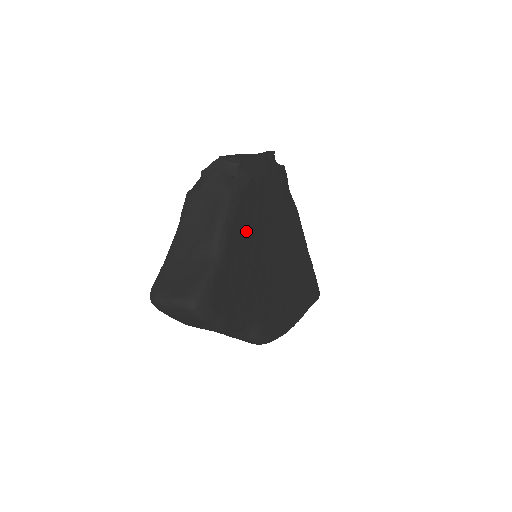
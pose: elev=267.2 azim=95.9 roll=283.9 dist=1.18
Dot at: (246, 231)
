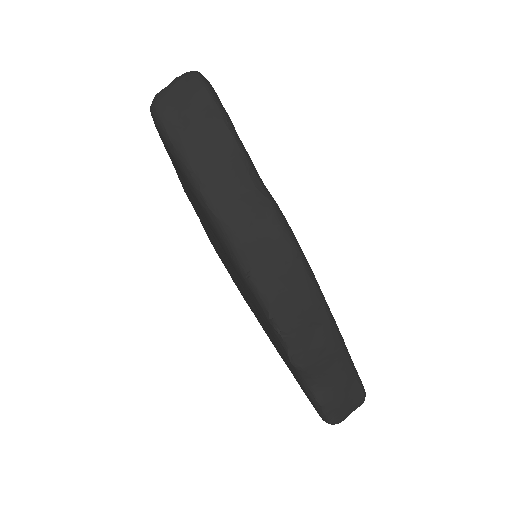
Dot at: occluded
